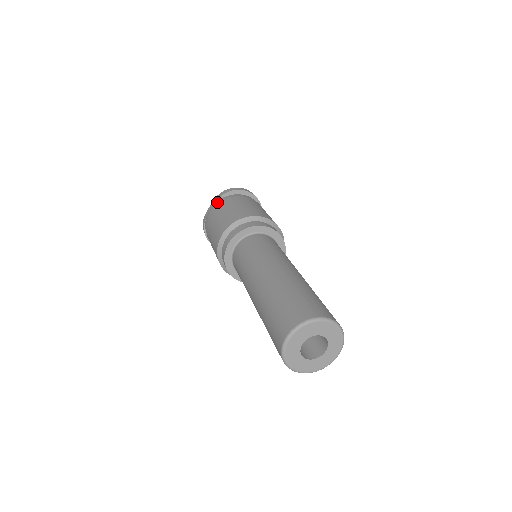
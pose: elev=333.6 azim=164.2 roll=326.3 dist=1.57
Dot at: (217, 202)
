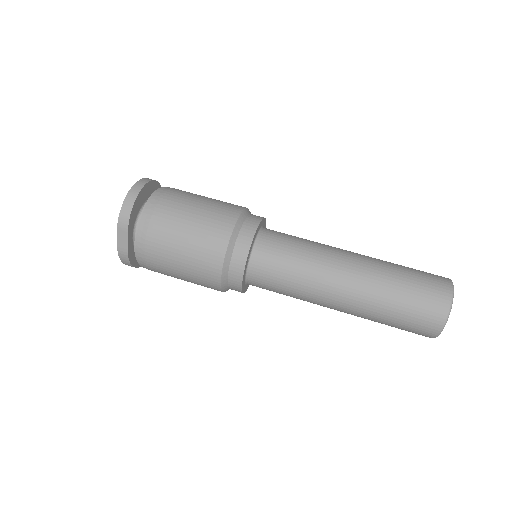
Dot at: (140, 233)
